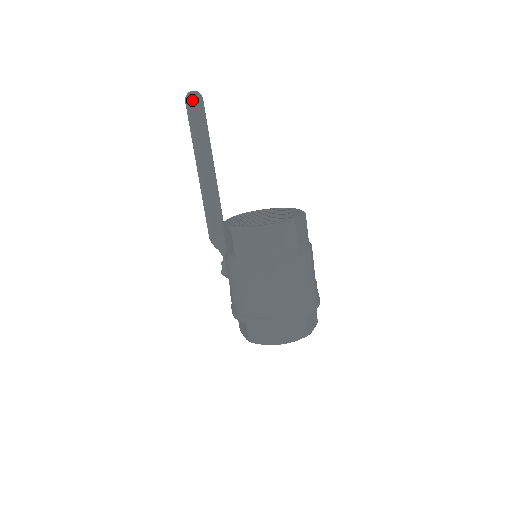
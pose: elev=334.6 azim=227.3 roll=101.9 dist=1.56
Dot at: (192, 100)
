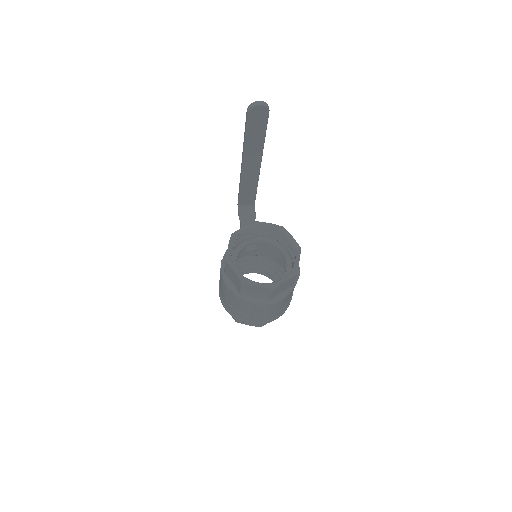
Dot at: (254, 113)
